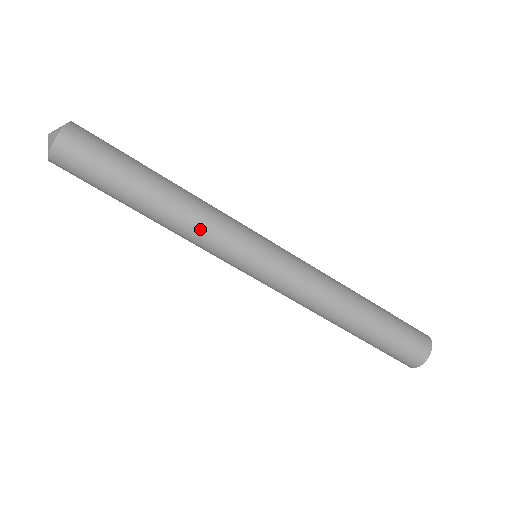
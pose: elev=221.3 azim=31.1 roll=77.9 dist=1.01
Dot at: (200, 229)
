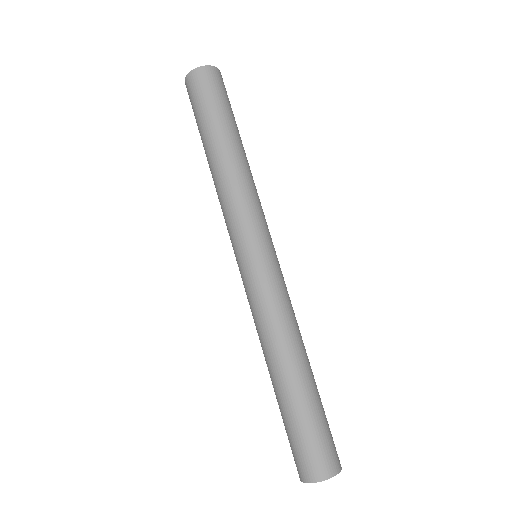
Dot at: (245, 191)
